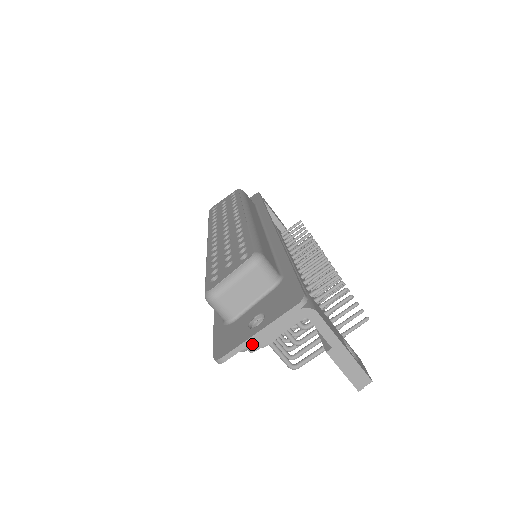
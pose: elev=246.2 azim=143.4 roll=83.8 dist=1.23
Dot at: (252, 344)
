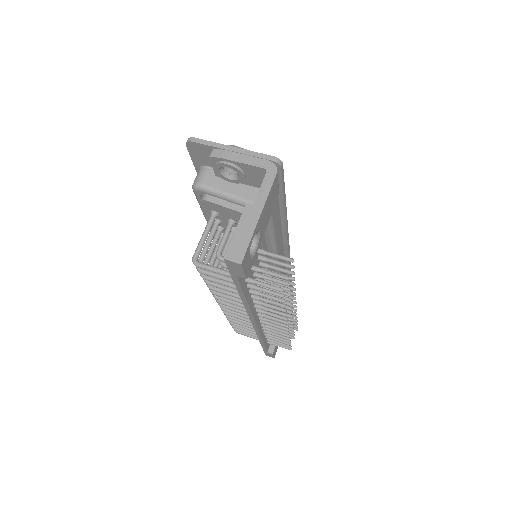
Dot at: (218, 151)
